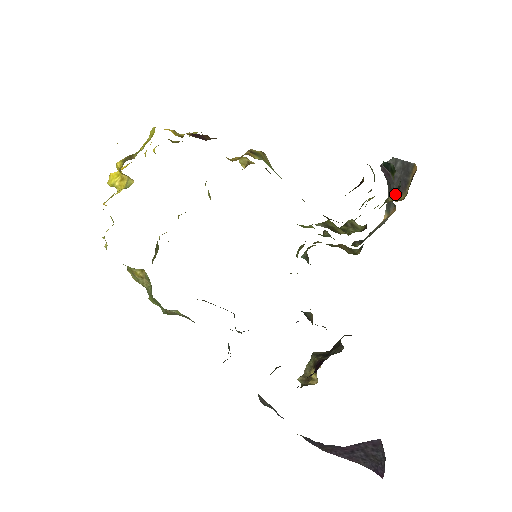
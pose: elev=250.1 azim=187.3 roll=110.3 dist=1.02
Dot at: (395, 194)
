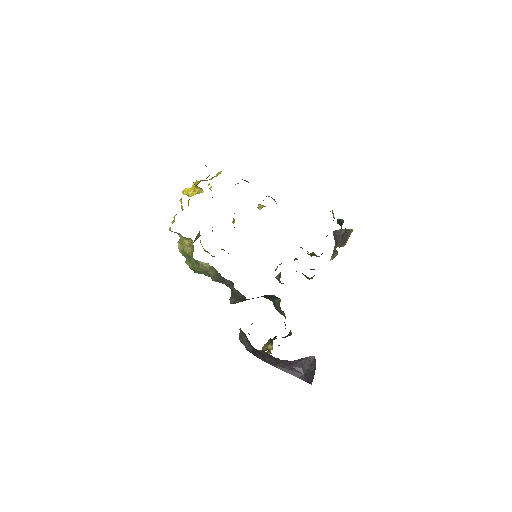
Dot at: (339, 245)
